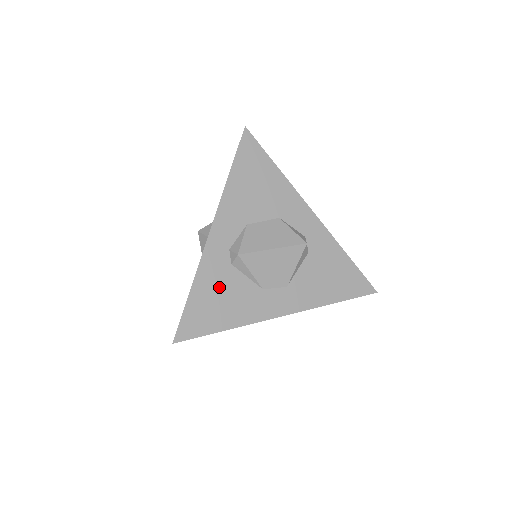
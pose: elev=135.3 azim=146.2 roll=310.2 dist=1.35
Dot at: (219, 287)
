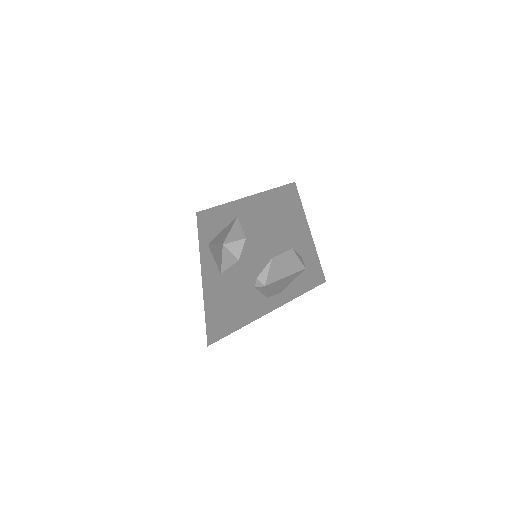
Dot at: (243, 304)
